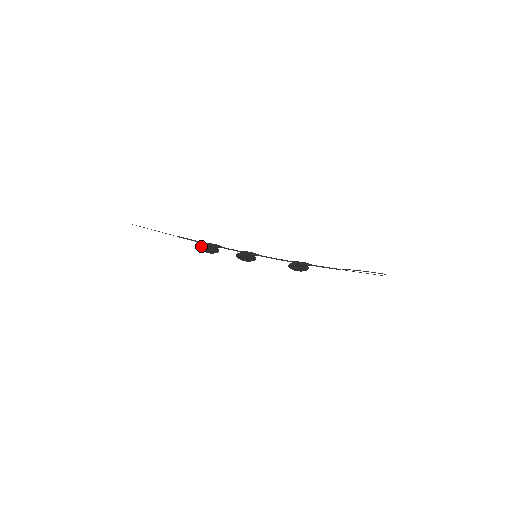
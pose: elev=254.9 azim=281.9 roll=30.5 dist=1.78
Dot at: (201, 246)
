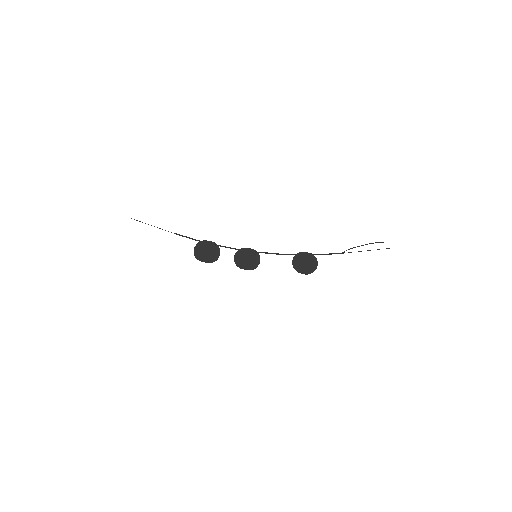
Dot at: (197, 248)
